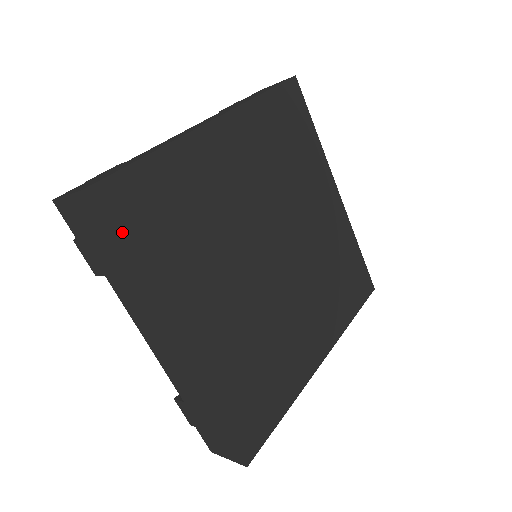
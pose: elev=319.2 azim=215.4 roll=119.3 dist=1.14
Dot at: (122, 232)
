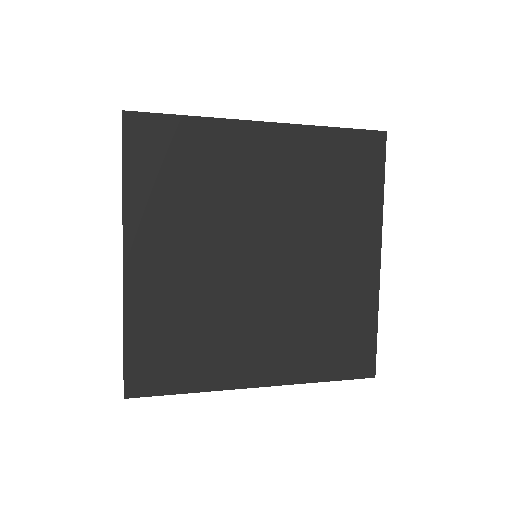
Dot at: (134, 153)
